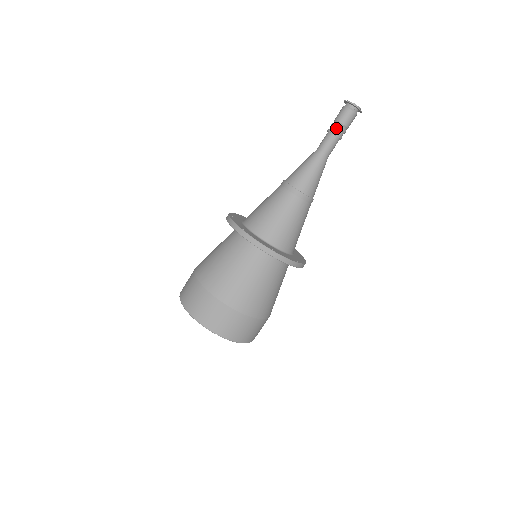
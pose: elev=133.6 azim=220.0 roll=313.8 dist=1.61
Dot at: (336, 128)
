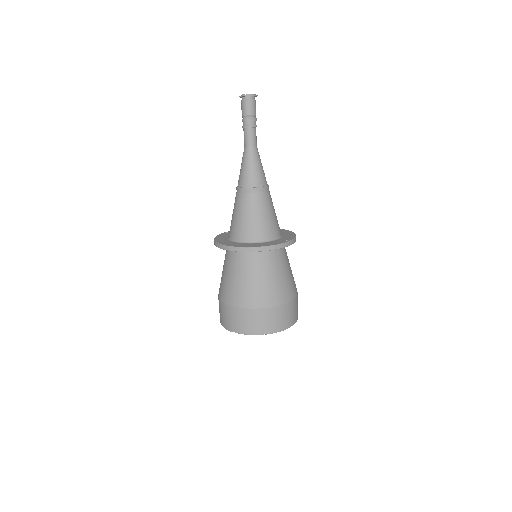
Dot at: (252, 122)
